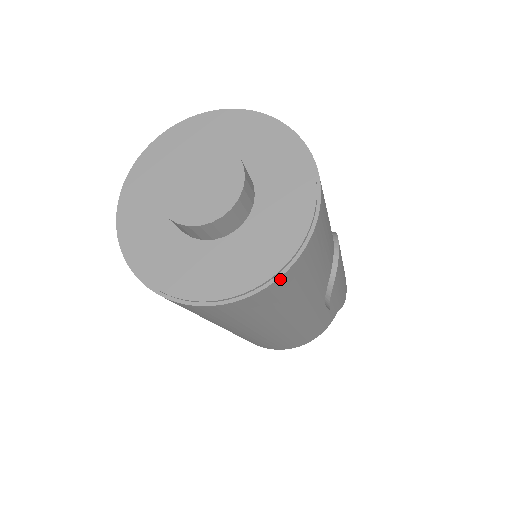
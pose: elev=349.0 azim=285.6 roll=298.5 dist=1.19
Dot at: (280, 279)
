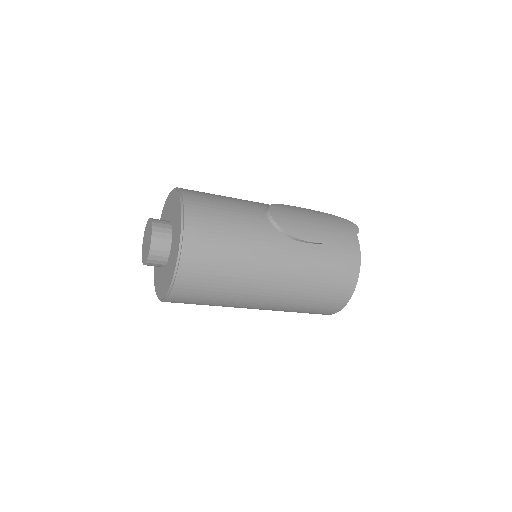
Dot at: (185, 243)
